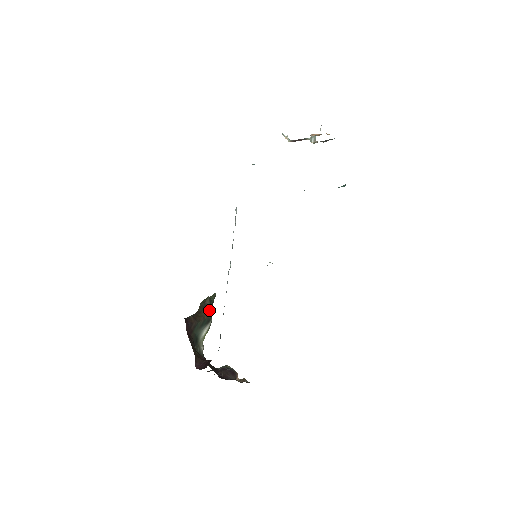
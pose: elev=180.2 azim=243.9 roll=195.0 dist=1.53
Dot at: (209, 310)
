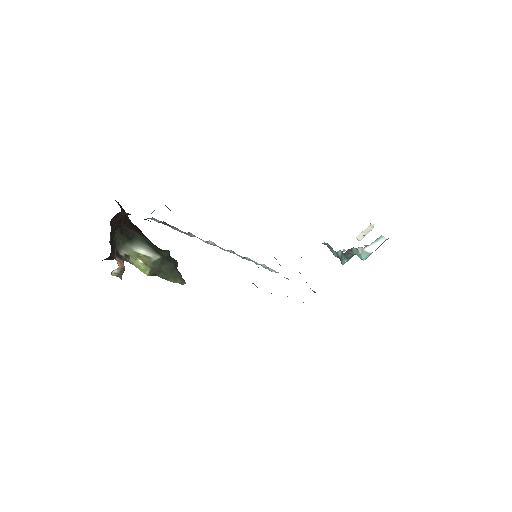
Dot at: (168, 251)
